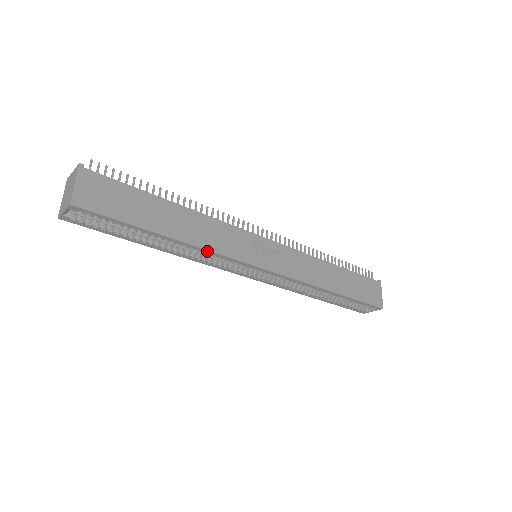
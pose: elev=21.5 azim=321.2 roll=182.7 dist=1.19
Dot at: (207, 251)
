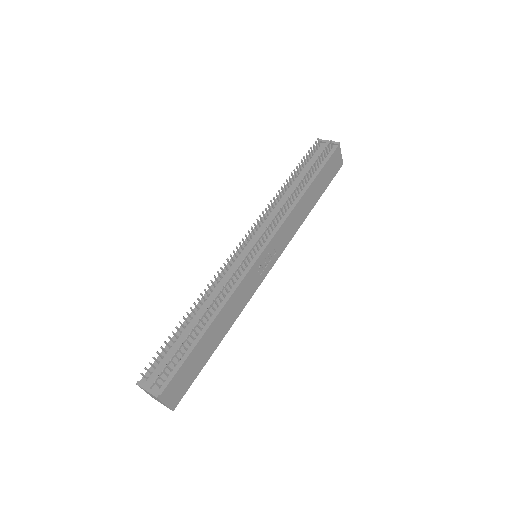
Dot at: (238, 313)
